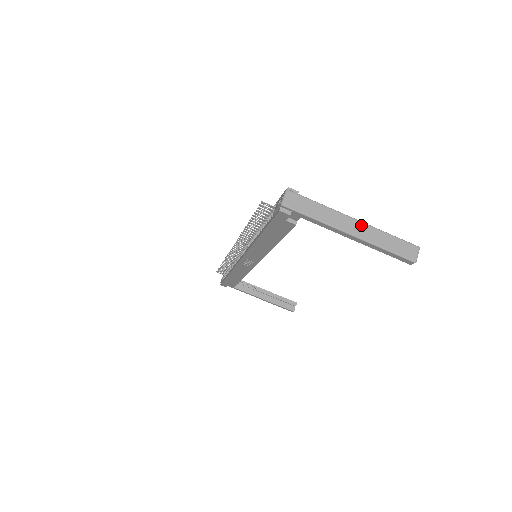
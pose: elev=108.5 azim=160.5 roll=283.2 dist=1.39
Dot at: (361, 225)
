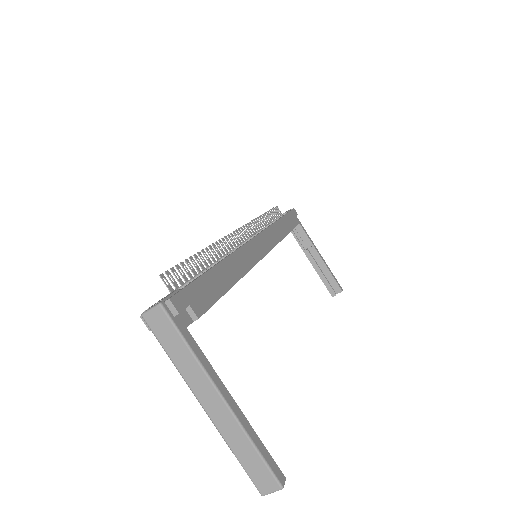
Dot at: (224, 410)
